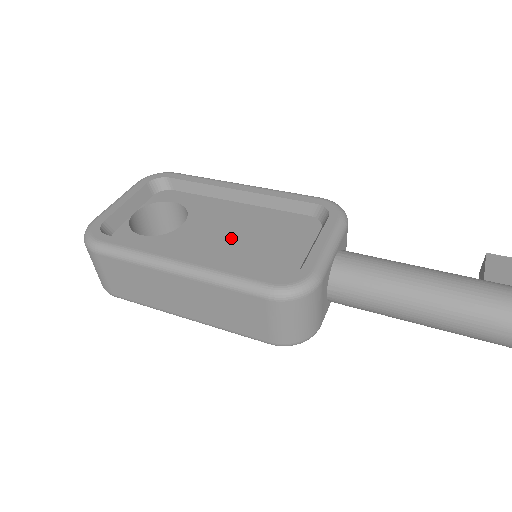
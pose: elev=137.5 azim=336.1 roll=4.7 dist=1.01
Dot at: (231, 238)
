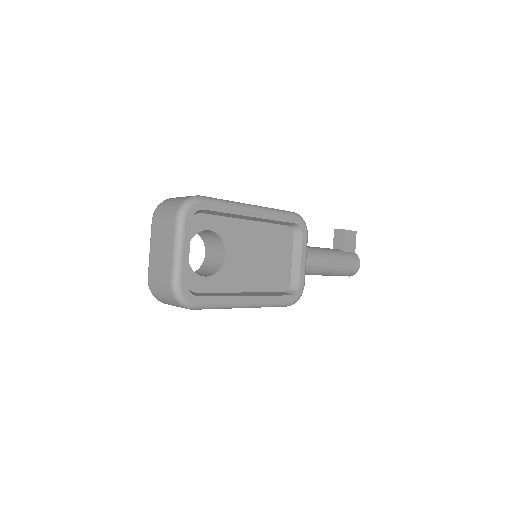
Dot at: (256, 261)
